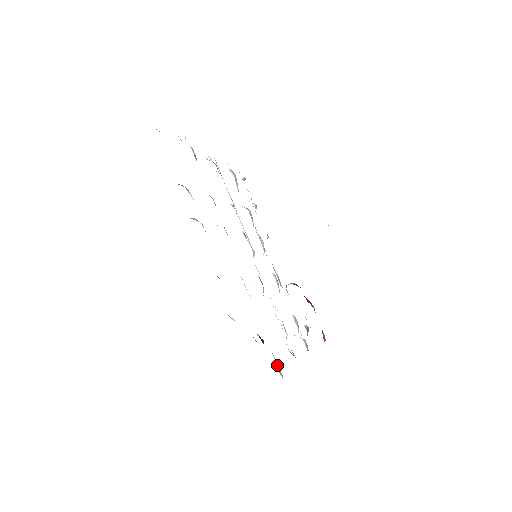
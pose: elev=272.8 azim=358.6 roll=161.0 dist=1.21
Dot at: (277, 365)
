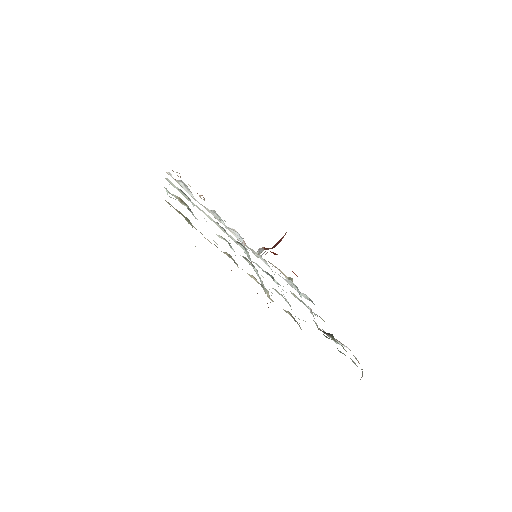
Dot at: occluded
